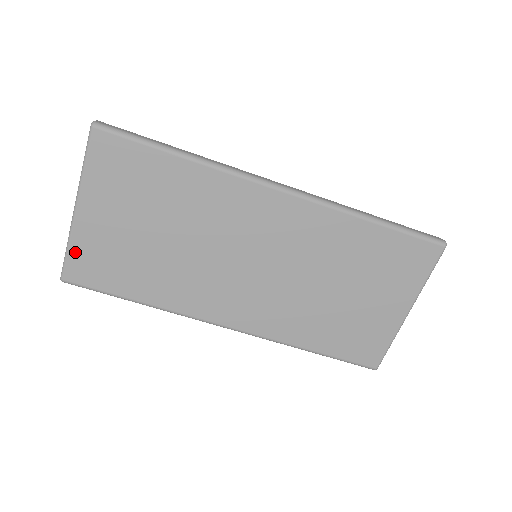
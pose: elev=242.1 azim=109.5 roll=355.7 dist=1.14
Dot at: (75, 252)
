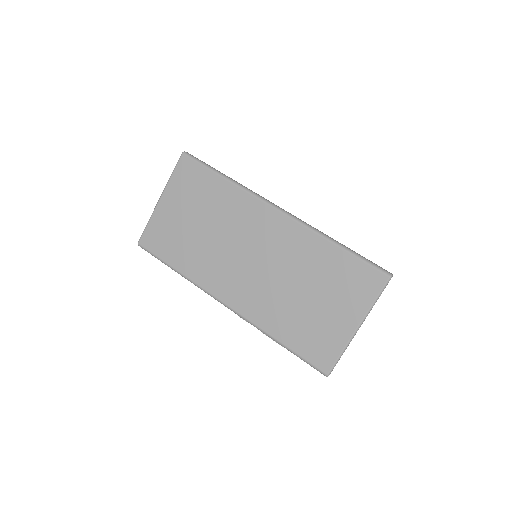
Dot at: (151, 227)
